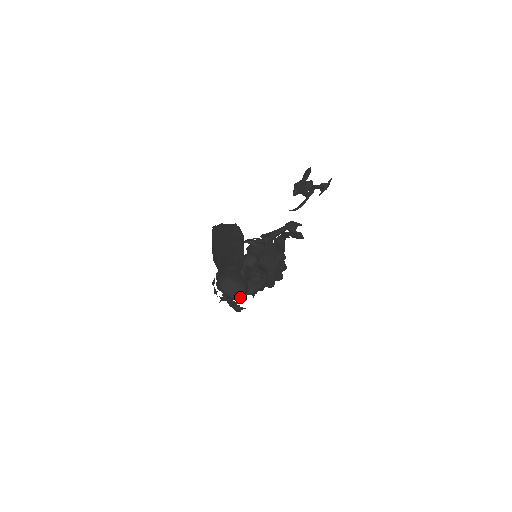
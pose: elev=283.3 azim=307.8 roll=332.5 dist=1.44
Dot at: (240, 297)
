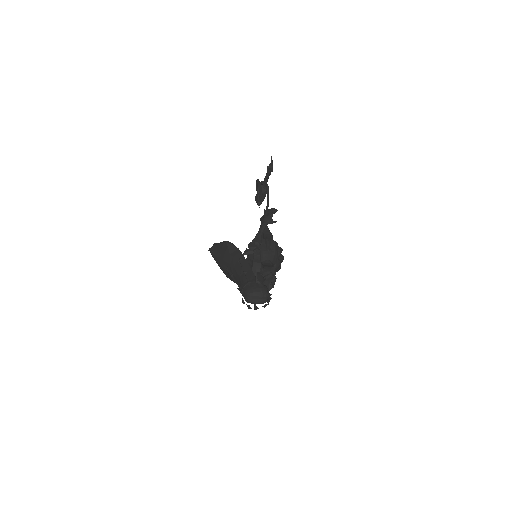
Dot at: (268, 300)
